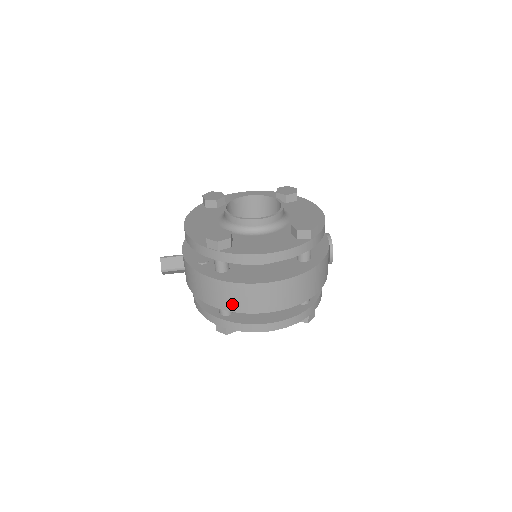
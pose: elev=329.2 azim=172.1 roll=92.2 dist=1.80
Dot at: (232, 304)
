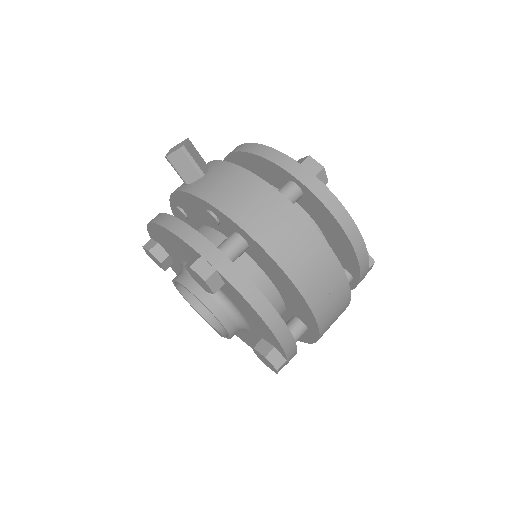
Dot at: (276, 240)
